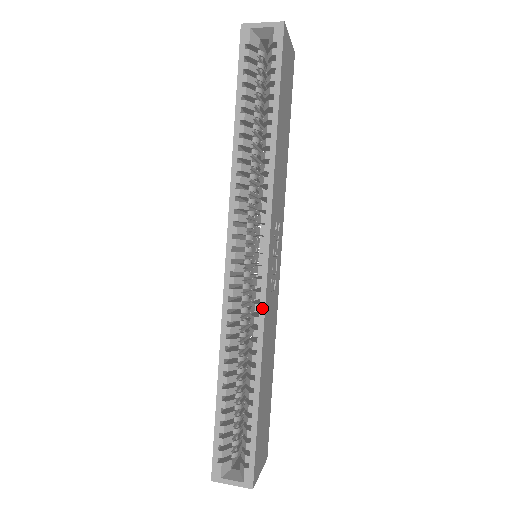
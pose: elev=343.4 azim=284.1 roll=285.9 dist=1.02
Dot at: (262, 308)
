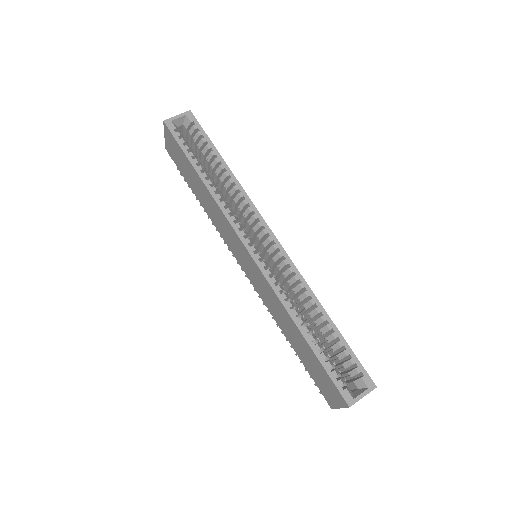
Dot at: (294, 268)
